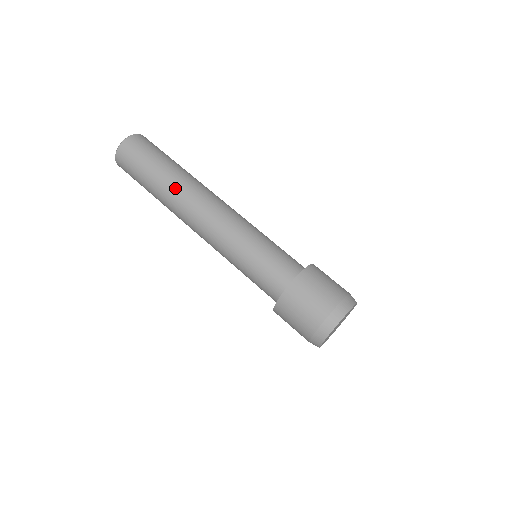
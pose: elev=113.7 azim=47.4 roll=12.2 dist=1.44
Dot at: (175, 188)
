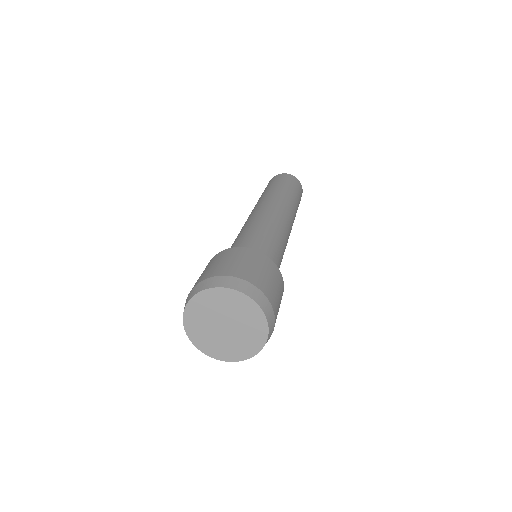
Dot at: (288, 199)
